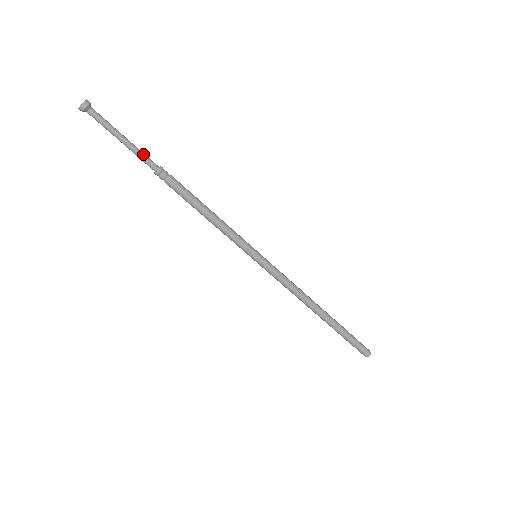
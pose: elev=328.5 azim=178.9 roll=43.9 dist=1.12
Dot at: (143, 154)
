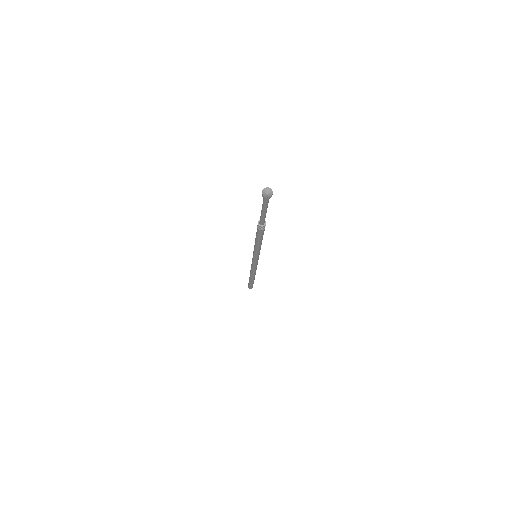
Dot at: occluded
